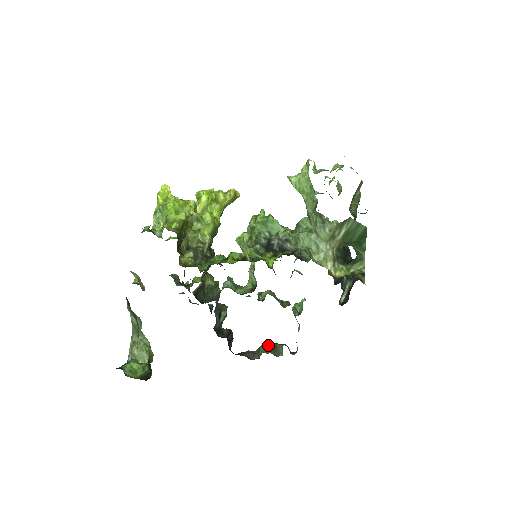
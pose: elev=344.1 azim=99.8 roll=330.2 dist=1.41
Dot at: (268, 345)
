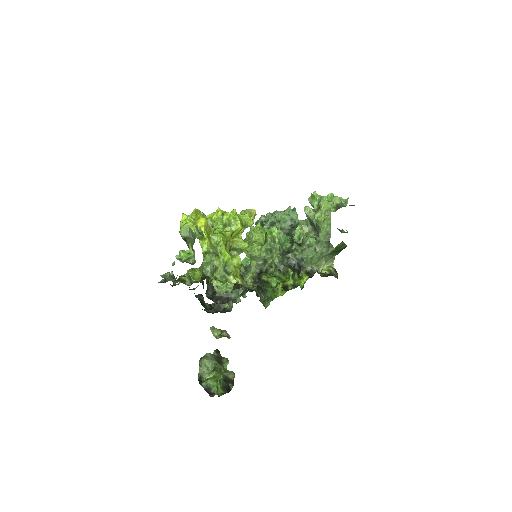
Dot at: occluded
